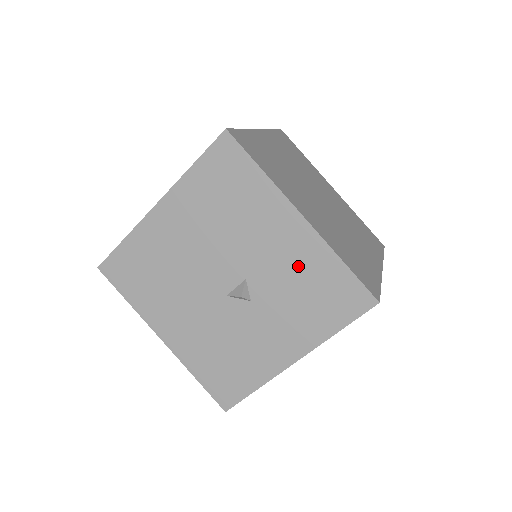
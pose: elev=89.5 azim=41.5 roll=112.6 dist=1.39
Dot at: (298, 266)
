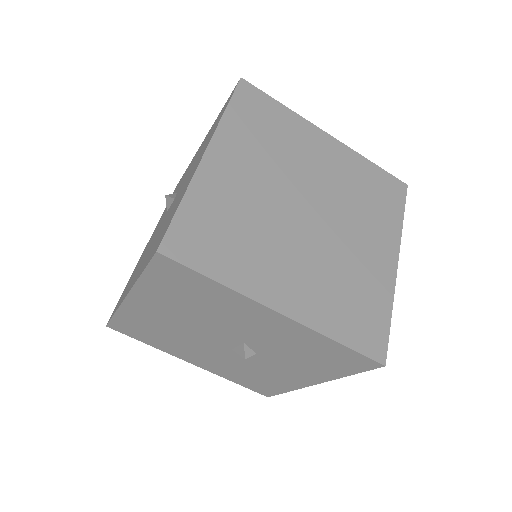
Dot at: (291, 341)
